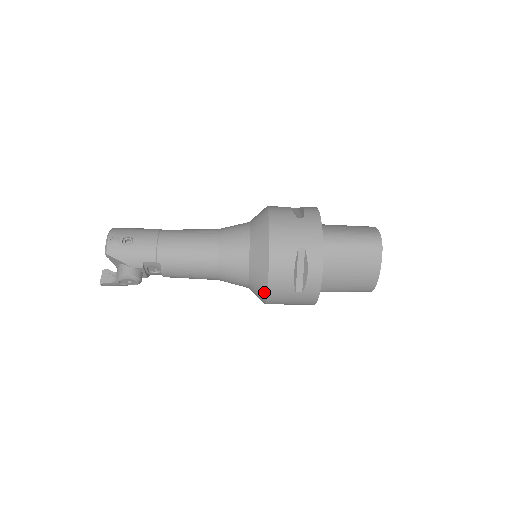
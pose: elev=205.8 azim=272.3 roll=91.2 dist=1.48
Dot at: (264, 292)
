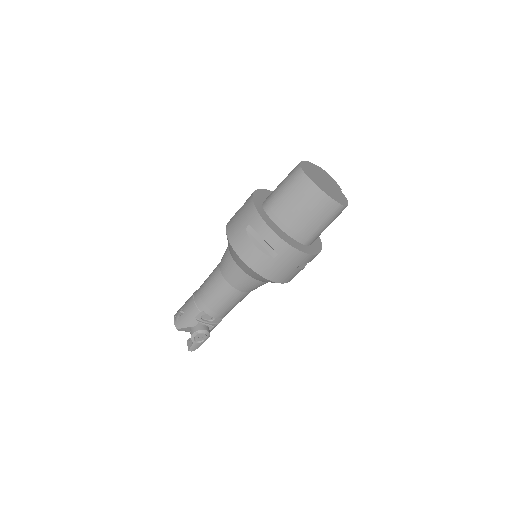
Dot at: (259, 276)
